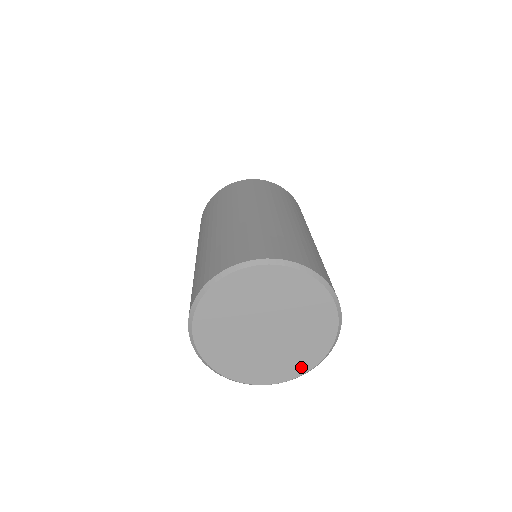
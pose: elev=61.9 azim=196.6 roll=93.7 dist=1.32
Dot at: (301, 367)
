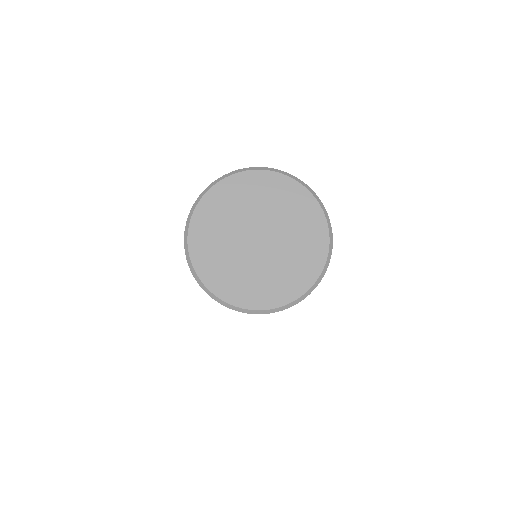
Dot at: (285, 295)
